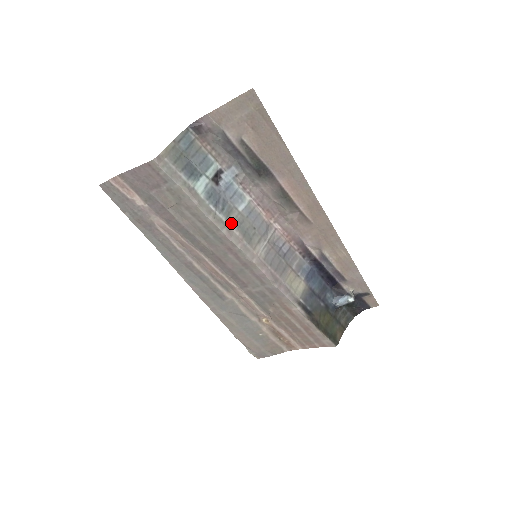
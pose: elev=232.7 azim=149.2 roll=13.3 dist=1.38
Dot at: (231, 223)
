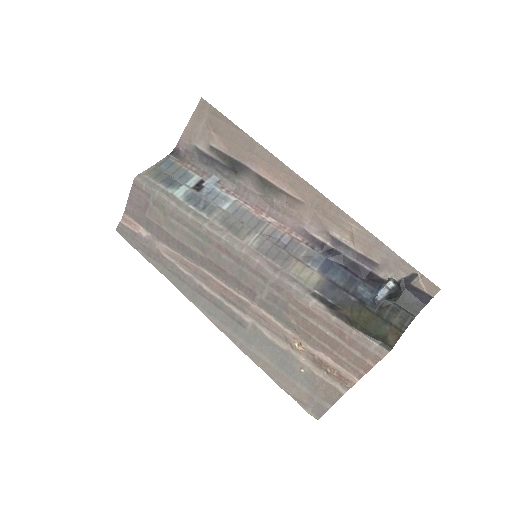
Dot at: (214, 219)
